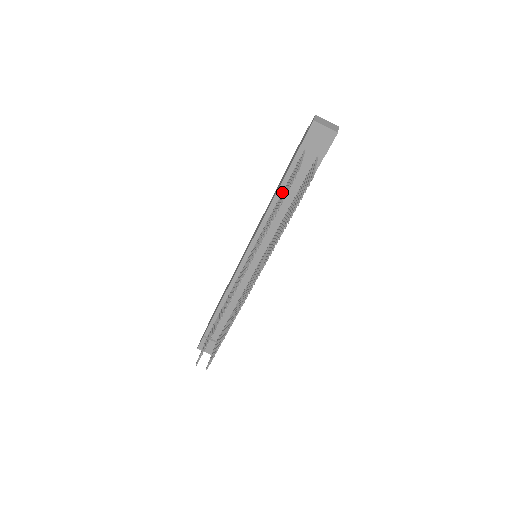
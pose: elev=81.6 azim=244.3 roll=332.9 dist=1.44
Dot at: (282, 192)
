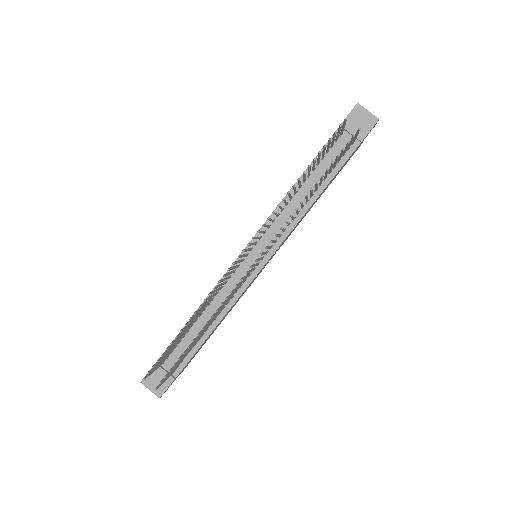
Dot at: occluded
